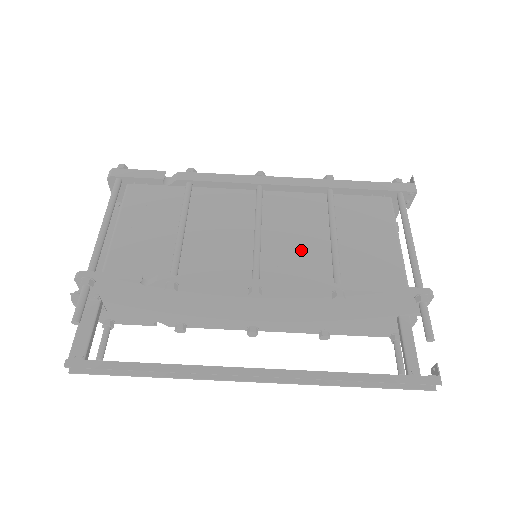
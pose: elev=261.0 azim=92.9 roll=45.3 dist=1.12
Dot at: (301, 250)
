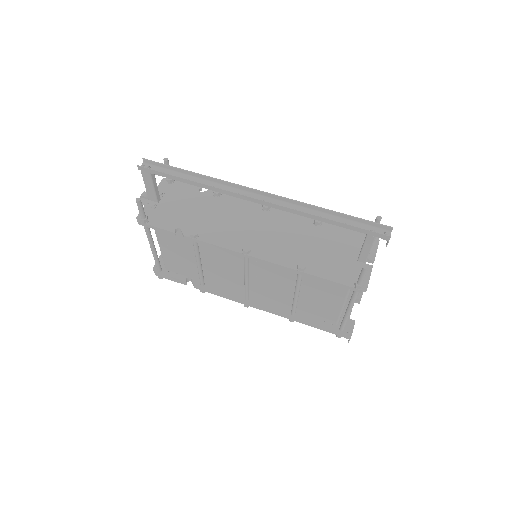
Dot at: occluded
